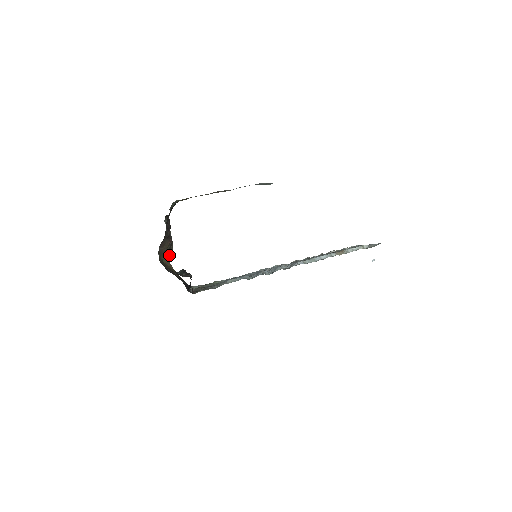
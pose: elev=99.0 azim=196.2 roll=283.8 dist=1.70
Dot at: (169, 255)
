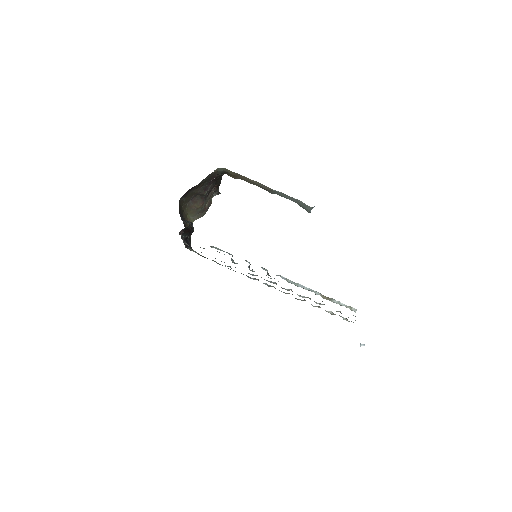
Dot at: (196, 217)
